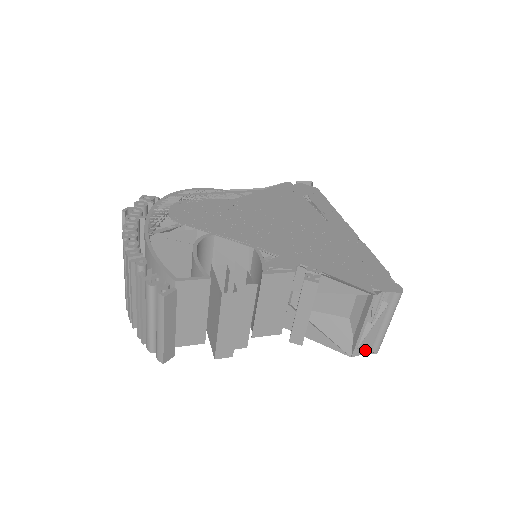
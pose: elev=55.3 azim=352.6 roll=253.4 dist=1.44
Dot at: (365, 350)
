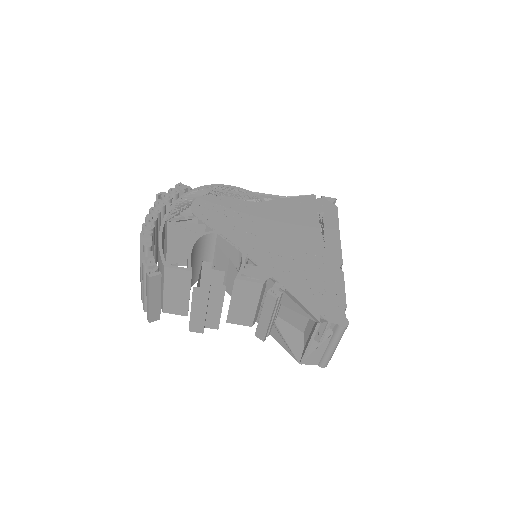
Dot at: (313, 362)
